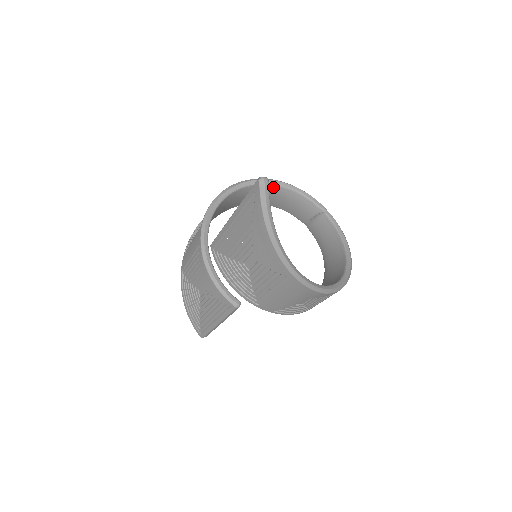
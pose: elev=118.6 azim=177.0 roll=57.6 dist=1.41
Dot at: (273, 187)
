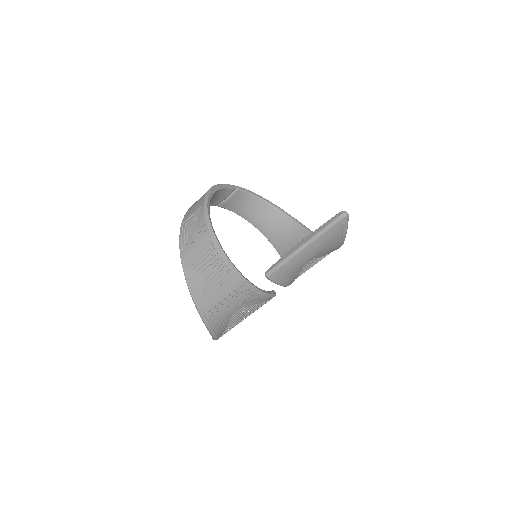
Dot at: (210, 200)
